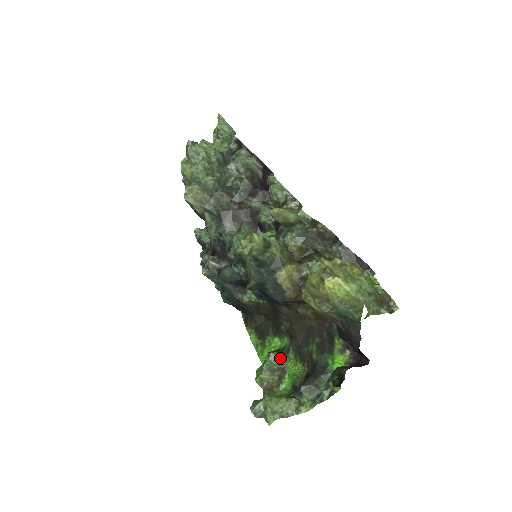
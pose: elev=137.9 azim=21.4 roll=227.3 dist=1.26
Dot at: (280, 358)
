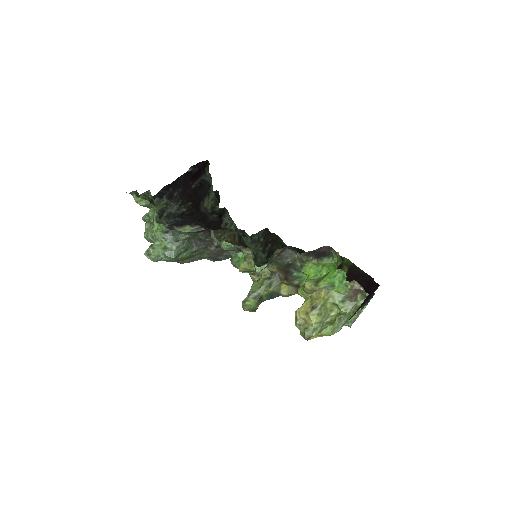
Dot at: occluded
